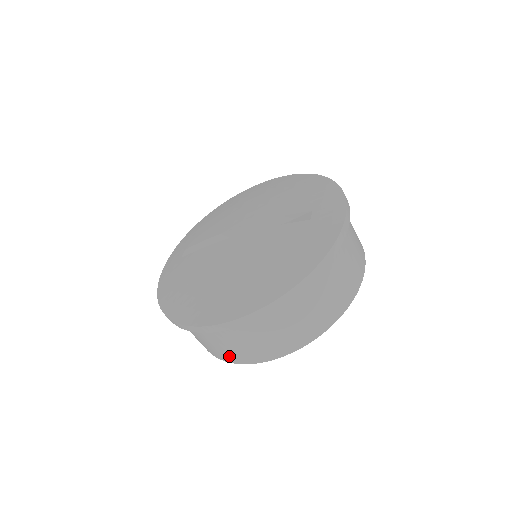
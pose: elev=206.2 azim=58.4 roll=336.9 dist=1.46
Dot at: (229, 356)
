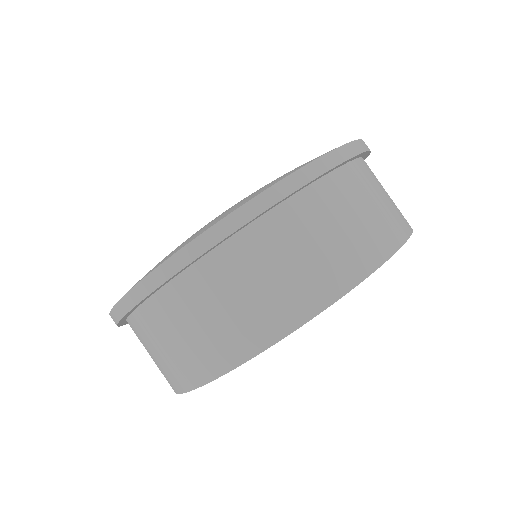
Dot at: (224, 347)
